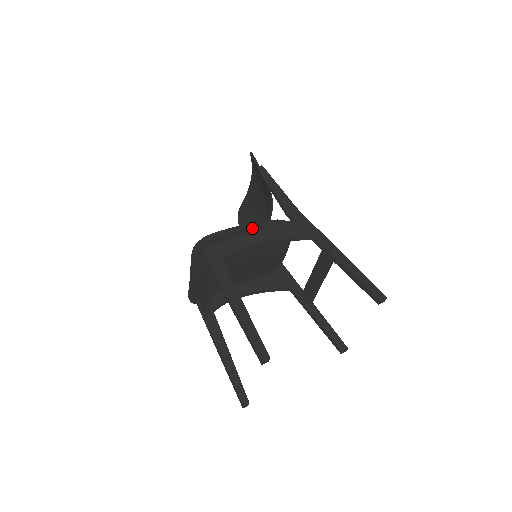
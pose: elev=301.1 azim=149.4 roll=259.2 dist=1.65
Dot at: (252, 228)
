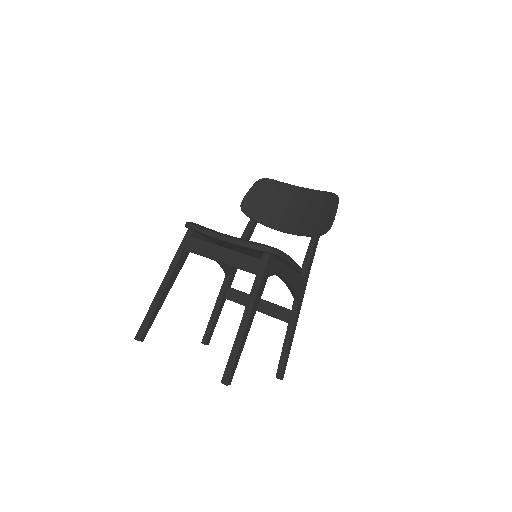
Dot at: (294, 268)
